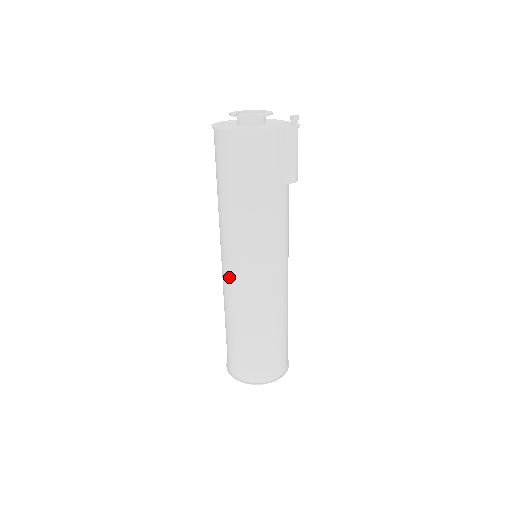
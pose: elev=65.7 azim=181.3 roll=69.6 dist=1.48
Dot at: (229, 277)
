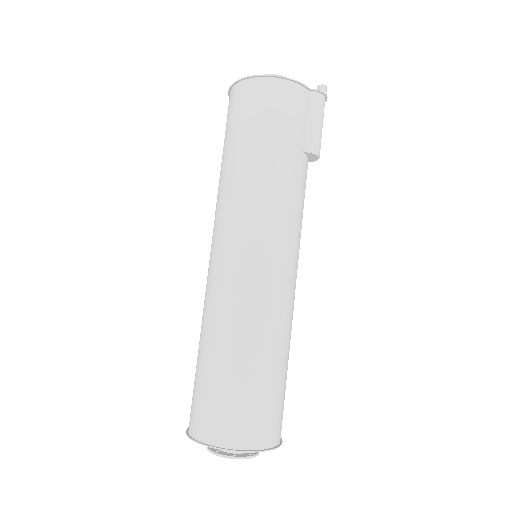
Dot at: (219, 264)
